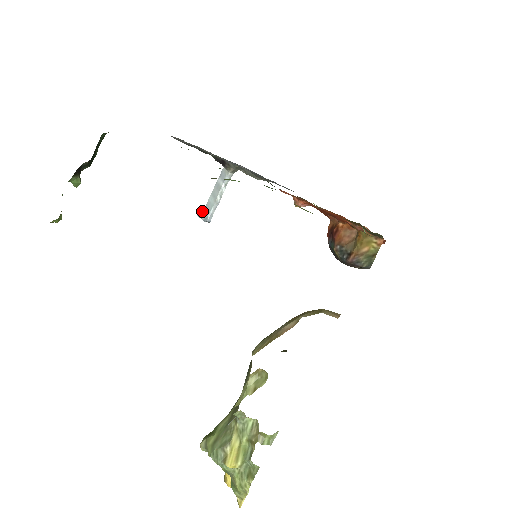
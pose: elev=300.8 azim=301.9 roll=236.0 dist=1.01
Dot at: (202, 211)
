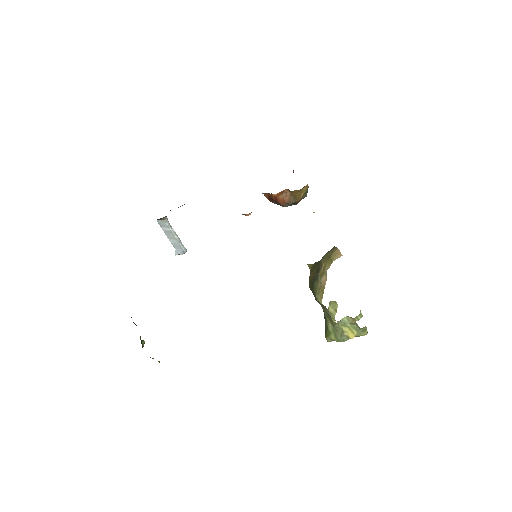
Dot at: (175, 251)
